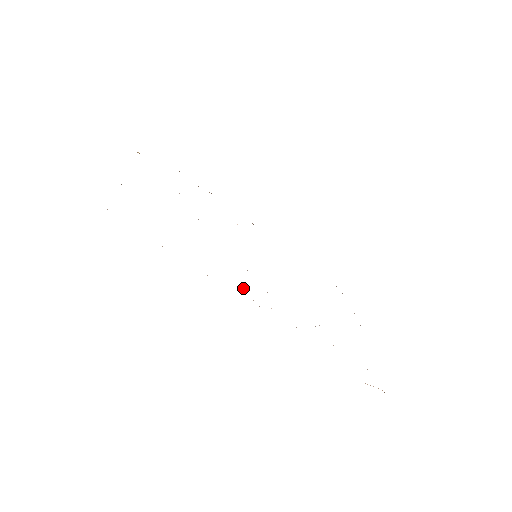
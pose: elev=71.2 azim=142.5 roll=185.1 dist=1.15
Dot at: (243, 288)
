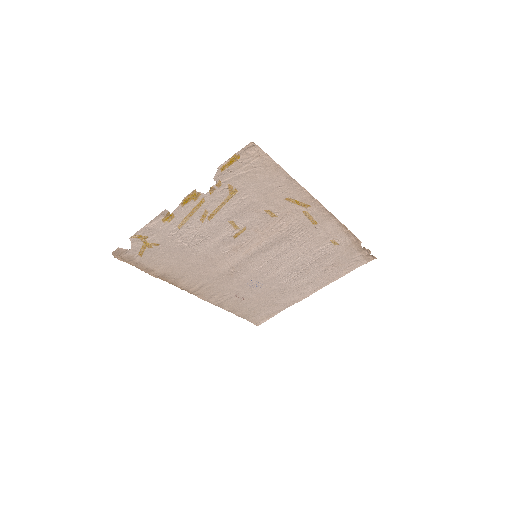
Dot at: (306, 210)
